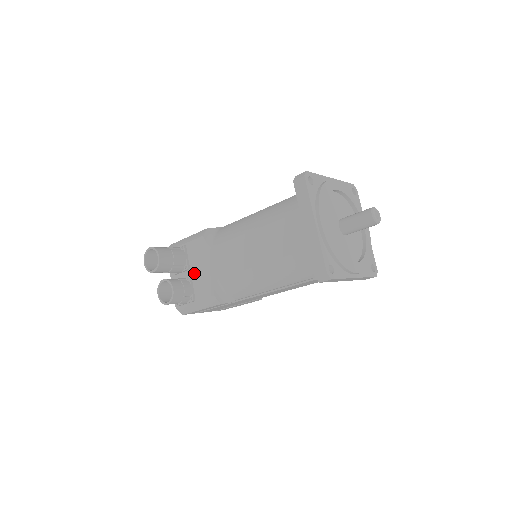
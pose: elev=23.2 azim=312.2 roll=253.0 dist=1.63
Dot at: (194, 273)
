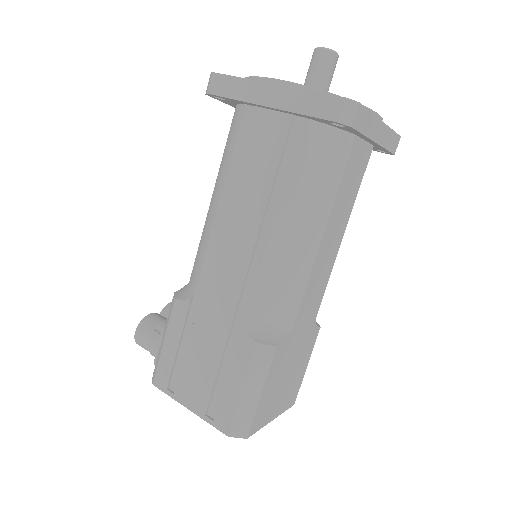
Dot at: occluded
